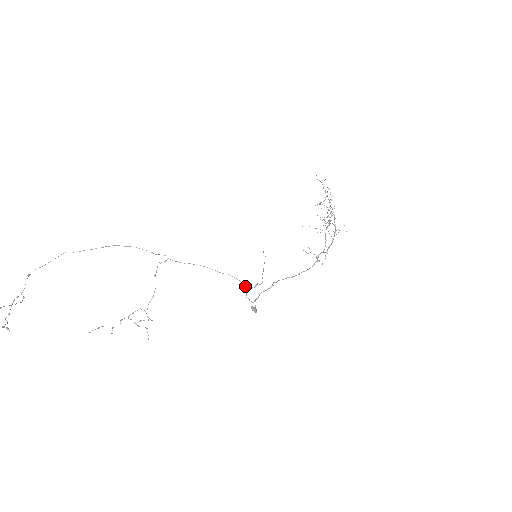
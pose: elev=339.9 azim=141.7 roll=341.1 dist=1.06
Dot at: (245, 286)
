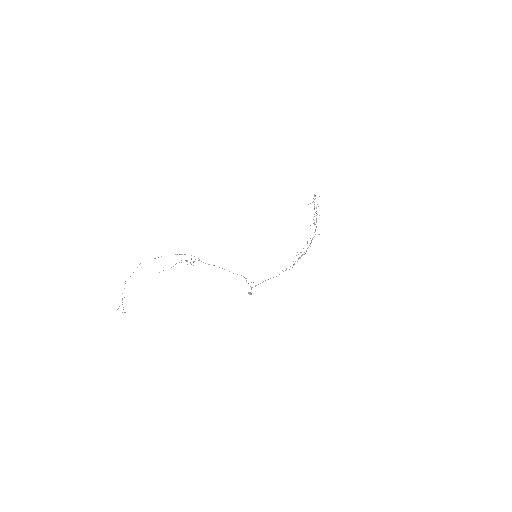
Dot at: occluded
